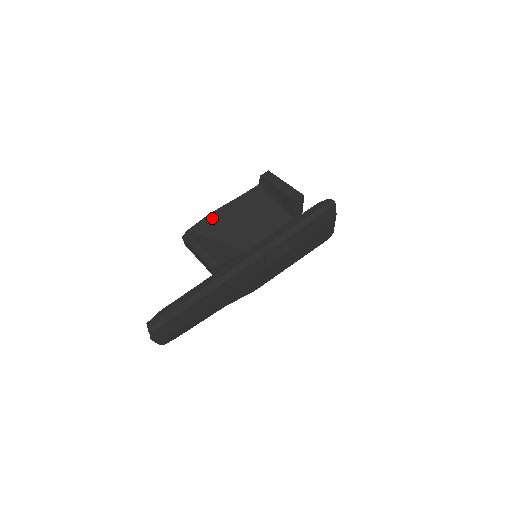
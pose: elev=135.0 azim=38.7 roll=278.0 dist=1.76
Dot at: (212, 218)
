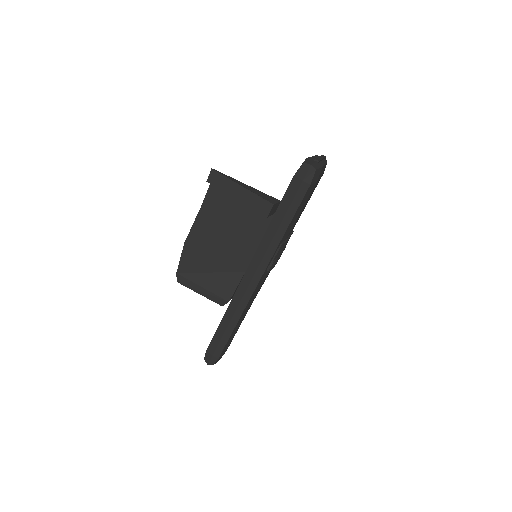
Dot at: (190, 249)
